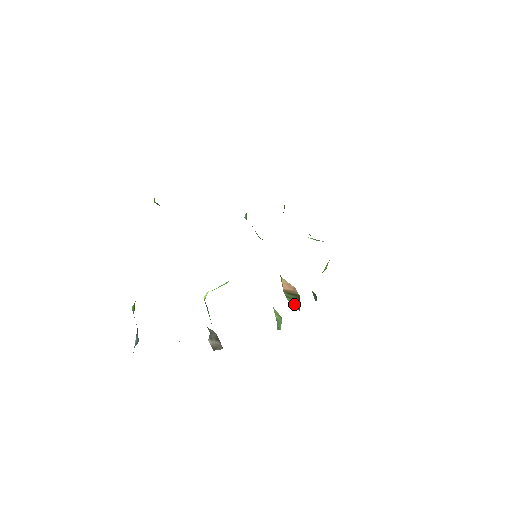
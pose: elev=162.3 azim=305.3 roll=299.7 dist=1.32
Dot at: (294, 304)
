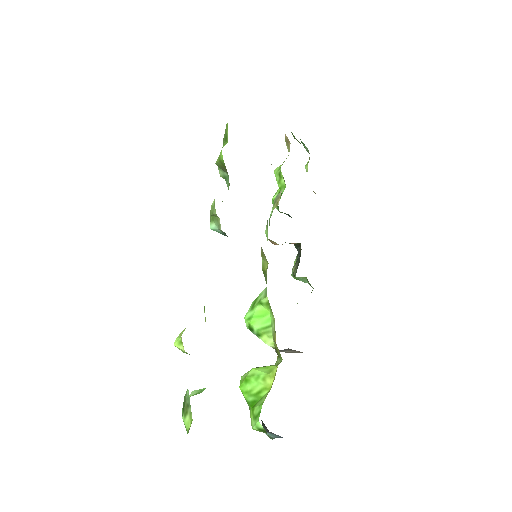
Dot at: occluded
